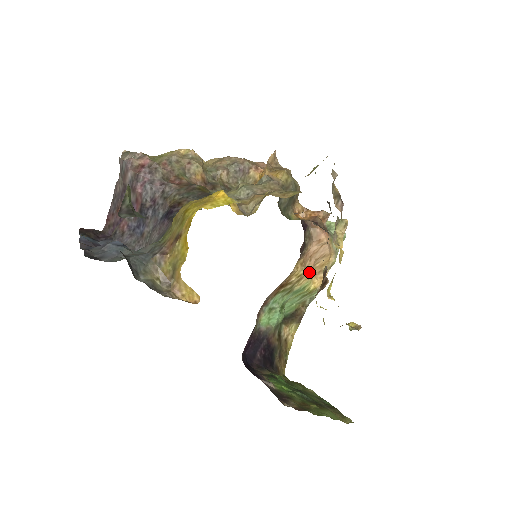
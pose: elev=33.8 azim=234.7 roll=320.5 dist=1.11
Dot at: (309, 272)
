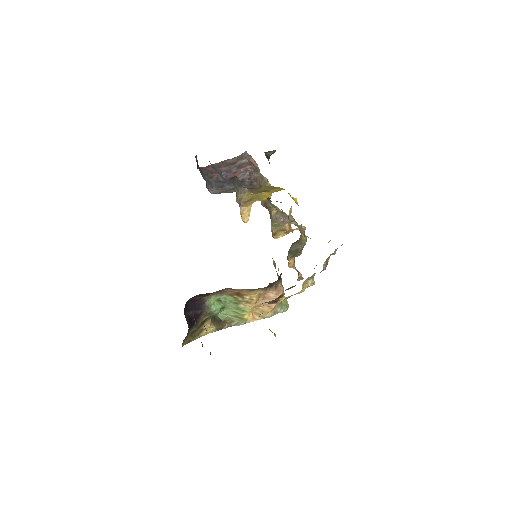
Dot at: (256, 305)
